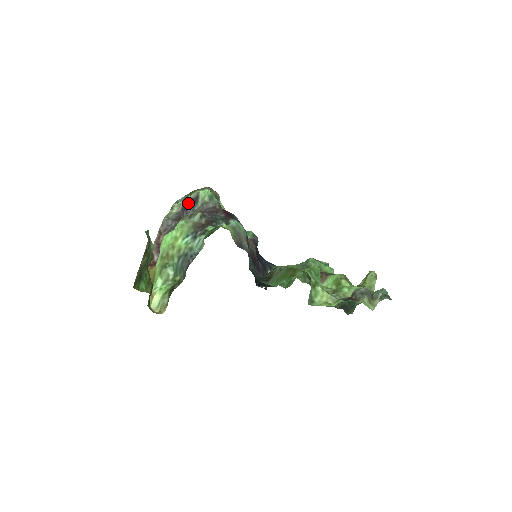
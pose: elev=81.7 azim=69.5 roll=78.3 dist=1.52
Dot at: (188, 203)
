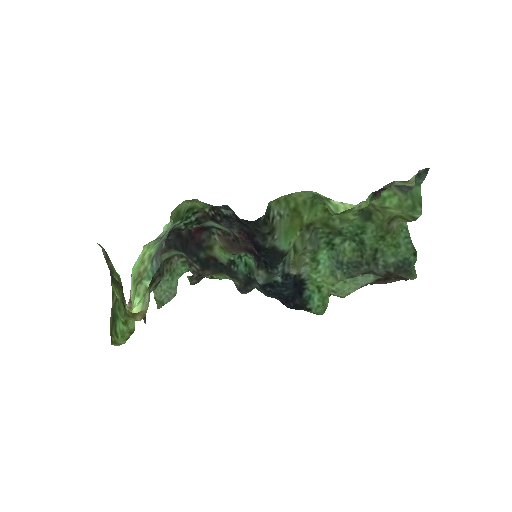
Dot at: occluded
